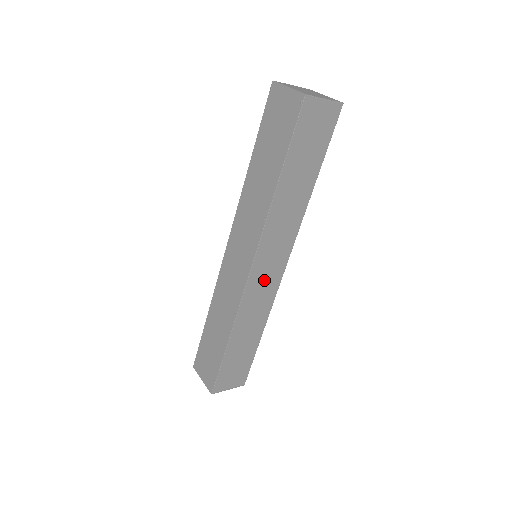
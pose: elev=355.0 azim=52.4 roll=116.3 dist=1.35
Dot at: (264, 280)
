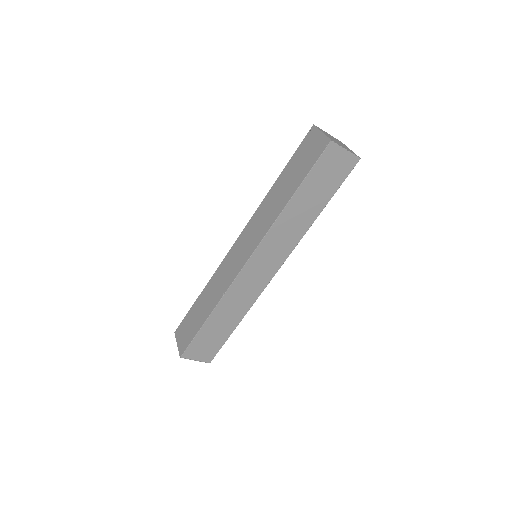
Dot at: (255, 276)
